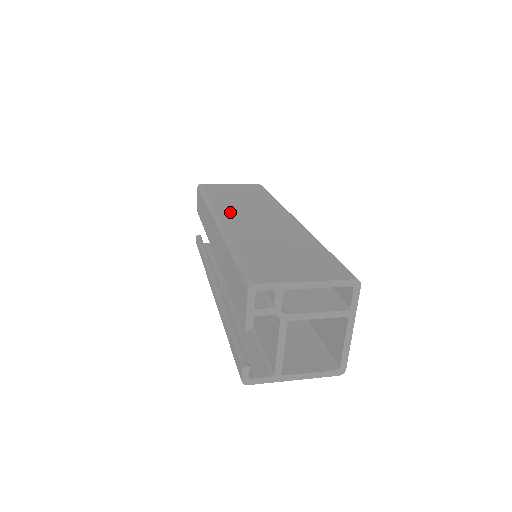
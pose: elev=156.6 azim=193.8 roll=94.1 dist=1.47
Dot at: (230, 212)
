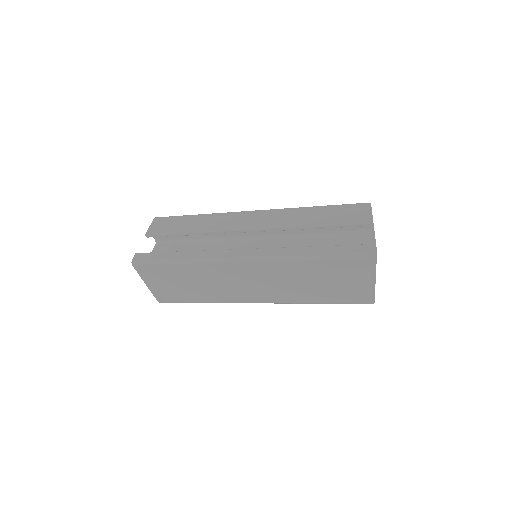
Dot at: occluded
